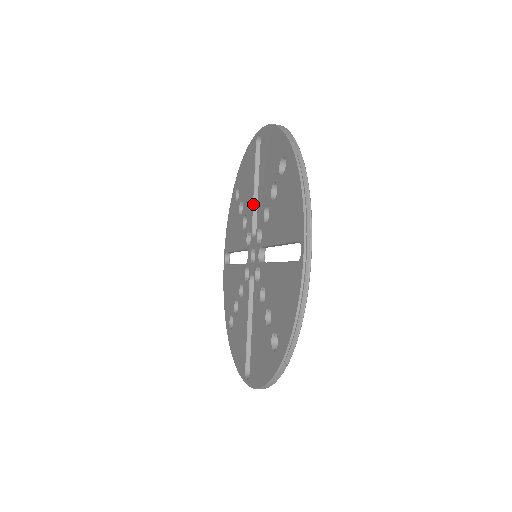
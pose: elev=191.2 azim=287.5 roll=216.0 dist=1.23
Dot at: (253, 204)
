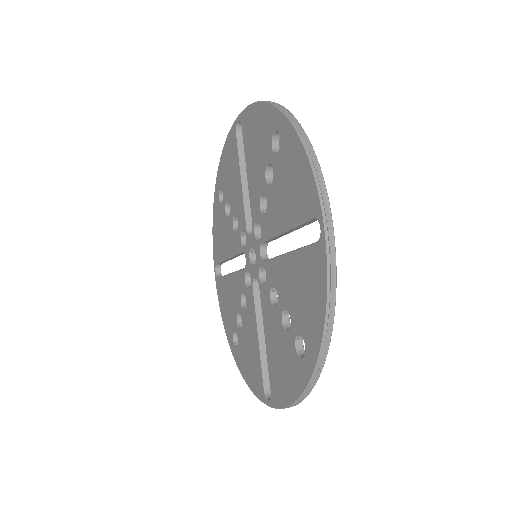
Dot at: (243, 199)
